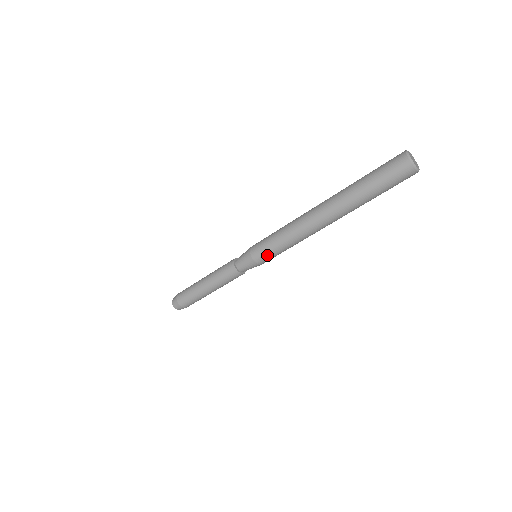
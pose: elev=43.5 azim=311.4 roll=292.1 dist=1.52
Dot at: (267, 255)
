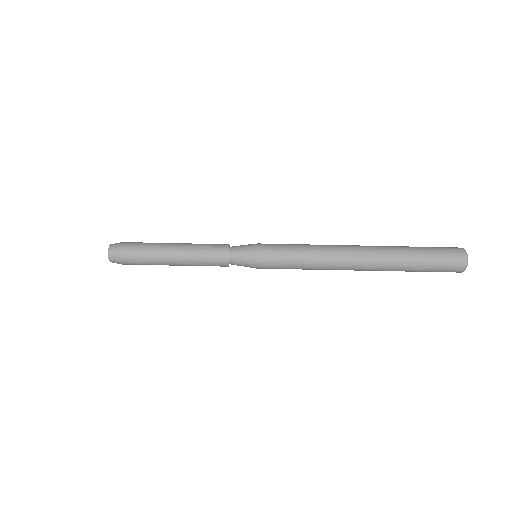
Dot at: (275, 266)
